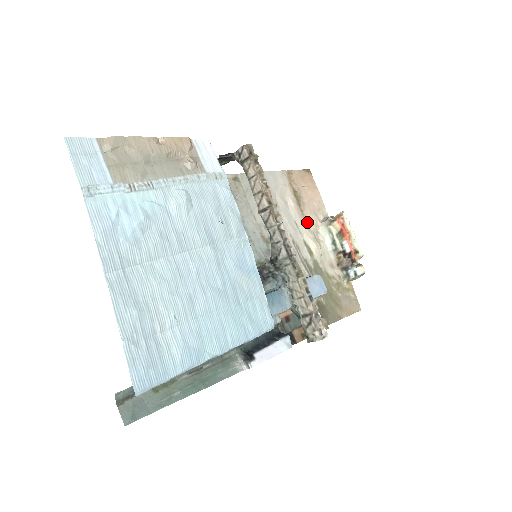
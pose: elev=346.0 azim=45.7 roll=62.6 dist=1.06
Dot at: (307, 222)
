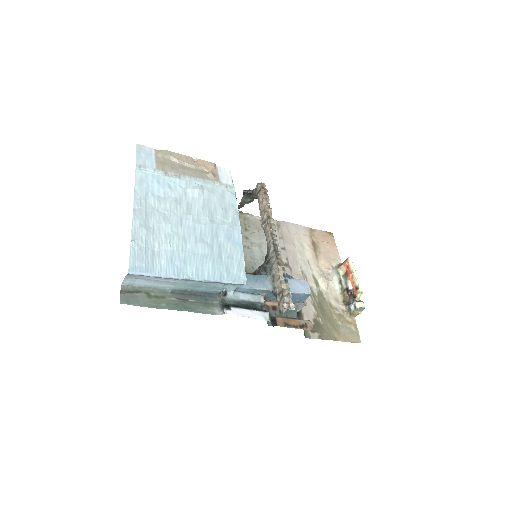
Dot at: (320, 264)
